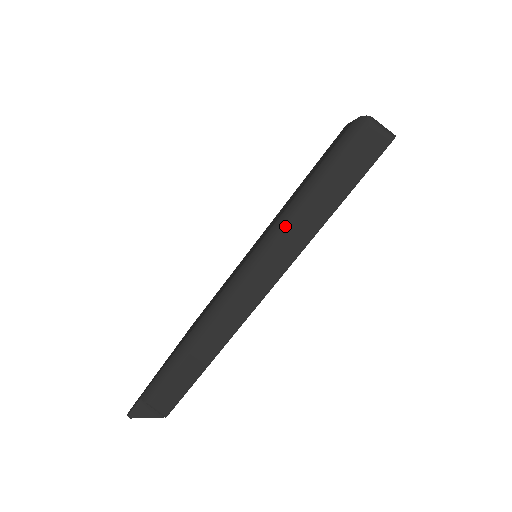
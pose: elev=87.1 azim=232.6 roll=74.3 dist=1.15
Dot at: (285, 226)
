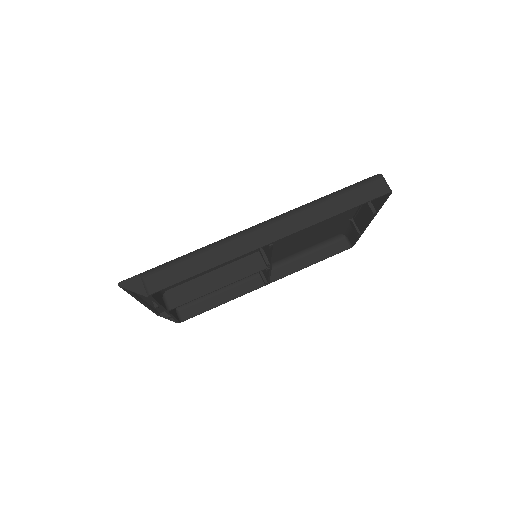
Dot at: (310, 206)
